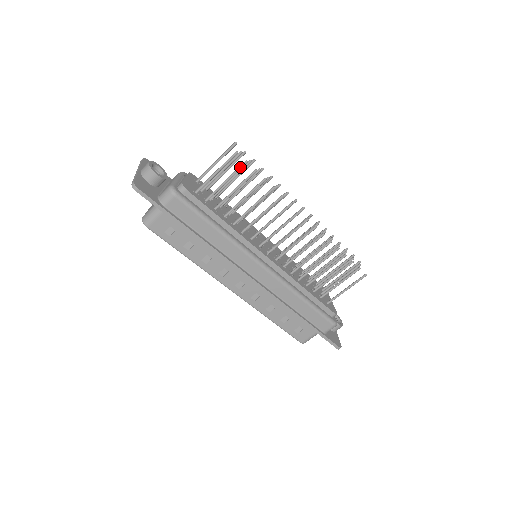
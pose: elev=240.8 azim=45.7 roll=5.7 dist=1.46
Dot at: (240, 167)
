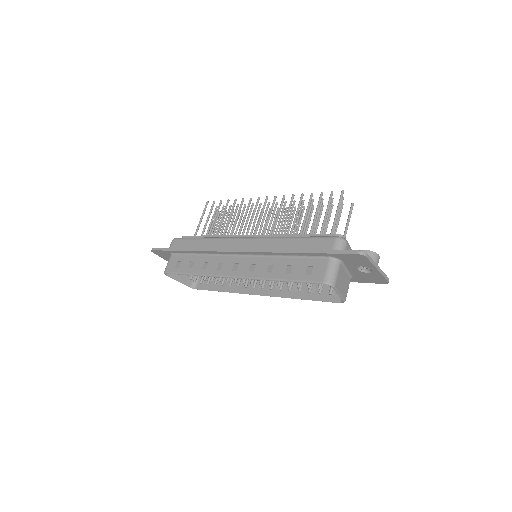
Dot at: (212, 206)
